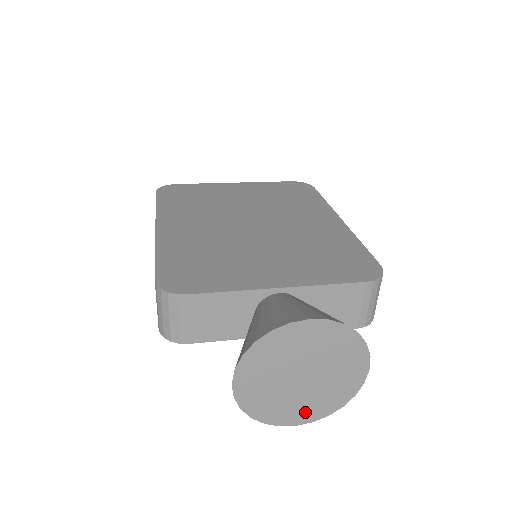
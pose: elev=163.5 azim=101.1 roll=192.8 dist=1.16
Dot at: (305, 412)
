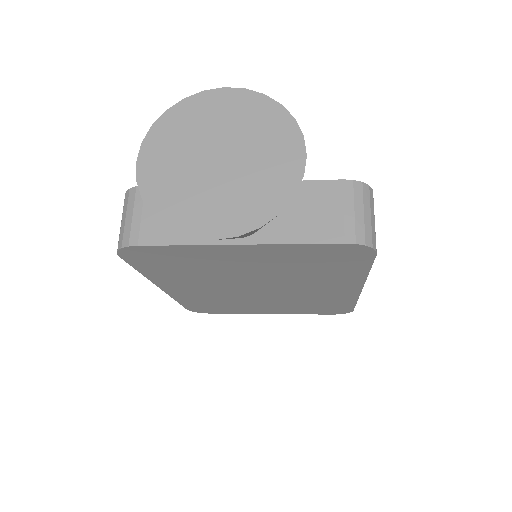
Dot at: (225, 217)
